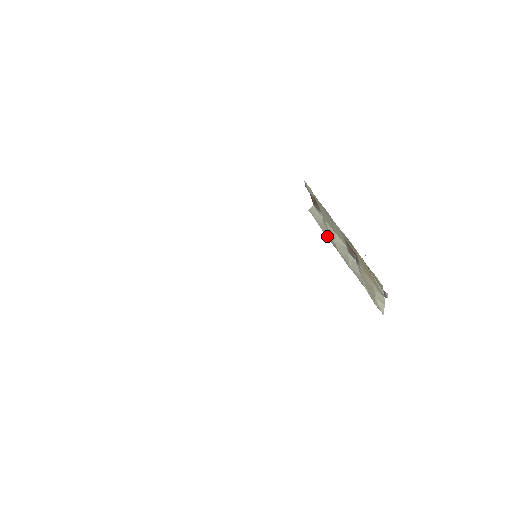
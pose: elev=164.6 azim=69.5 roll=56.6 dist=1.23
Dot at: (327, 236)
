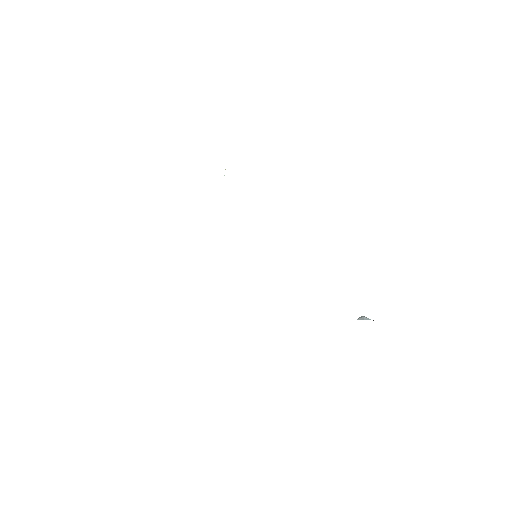
Dot at: occluded
